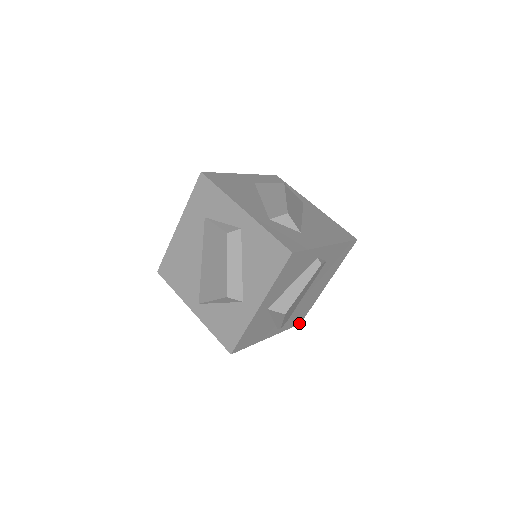
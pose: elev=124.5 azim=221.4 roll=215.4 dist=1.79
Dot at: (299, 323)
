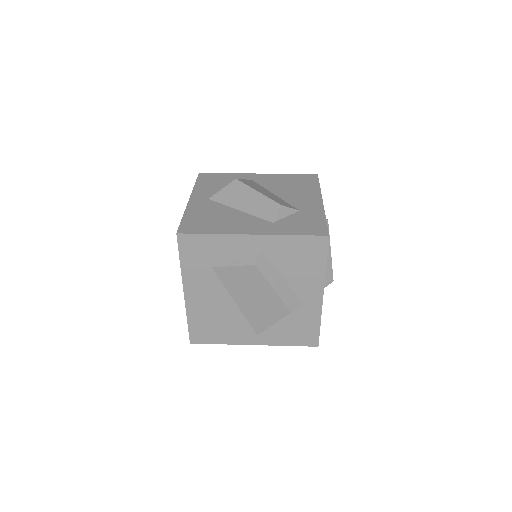
Dot at: occluded
